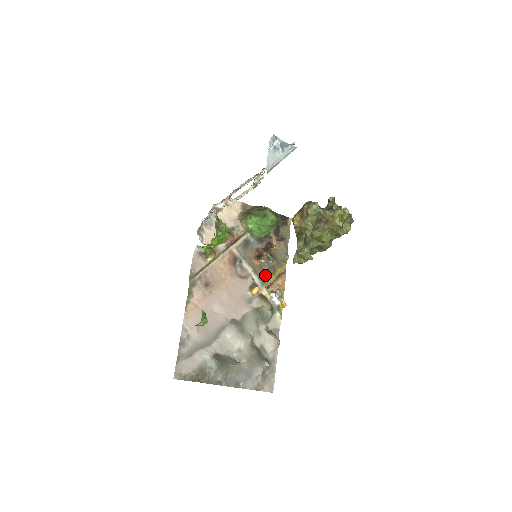
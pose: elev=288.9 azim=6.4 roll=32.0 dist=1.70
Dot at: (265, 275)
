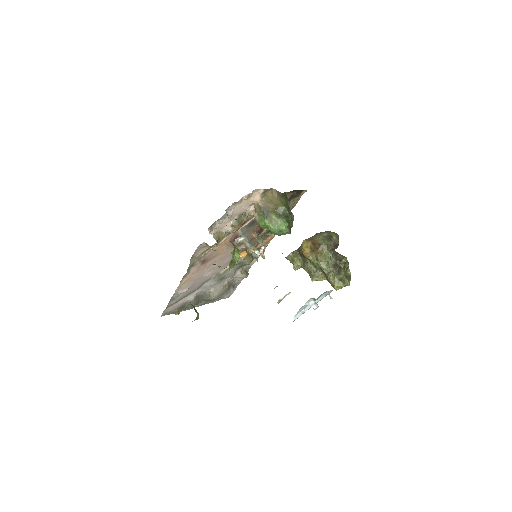
Dot at: occluded
